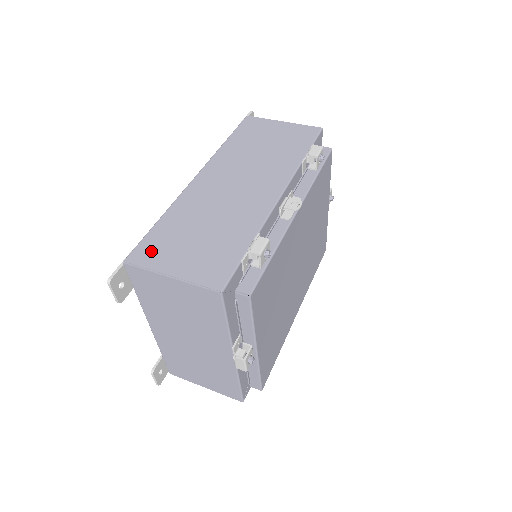
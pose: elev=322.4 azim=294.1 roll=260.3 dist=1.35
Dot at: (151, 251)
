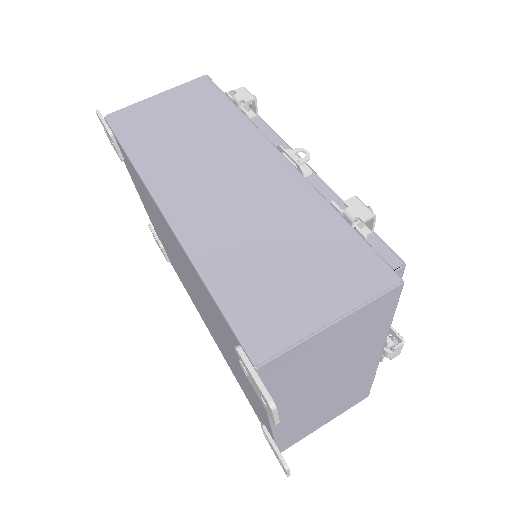
Dot at: (265, 323)
